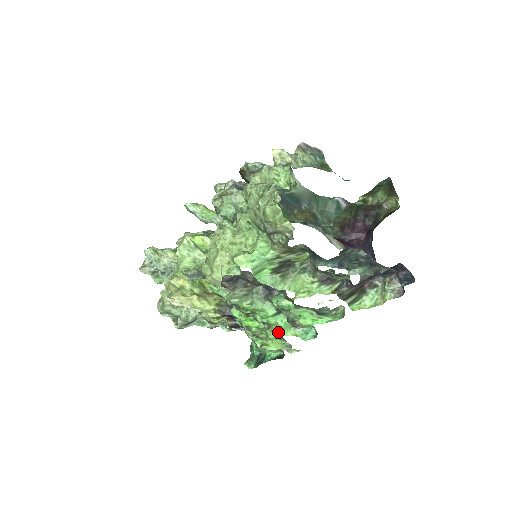
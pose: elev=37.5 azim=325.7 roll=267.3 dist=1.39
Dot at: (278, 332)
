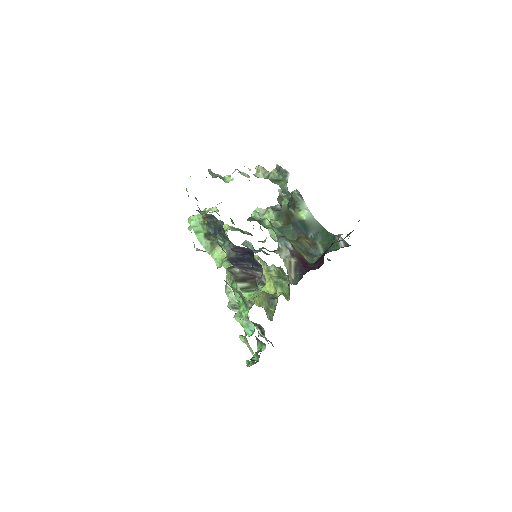
Dot at: (235, 316)
